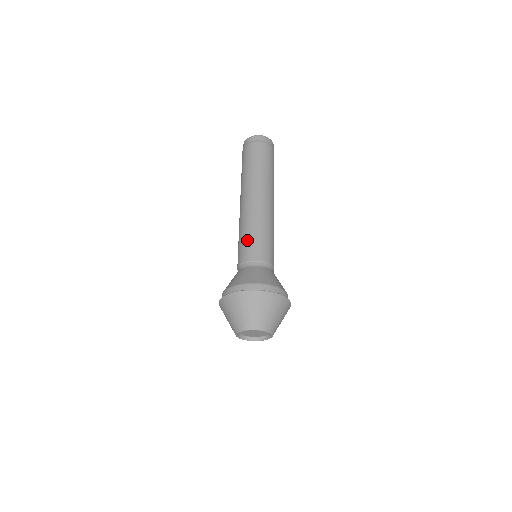
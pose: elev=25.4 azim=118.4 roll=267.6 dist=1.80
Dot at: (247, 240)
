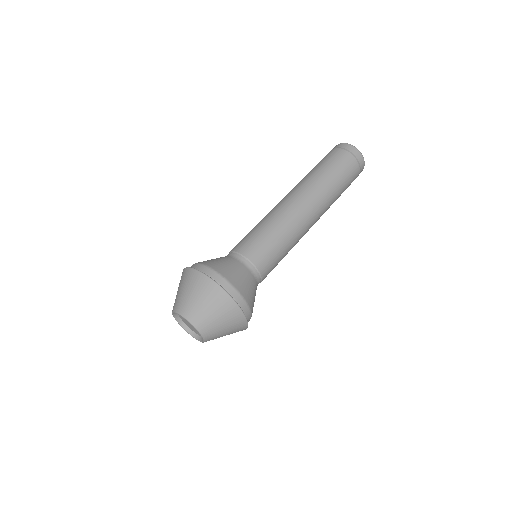
Dot at: (255, 233)
